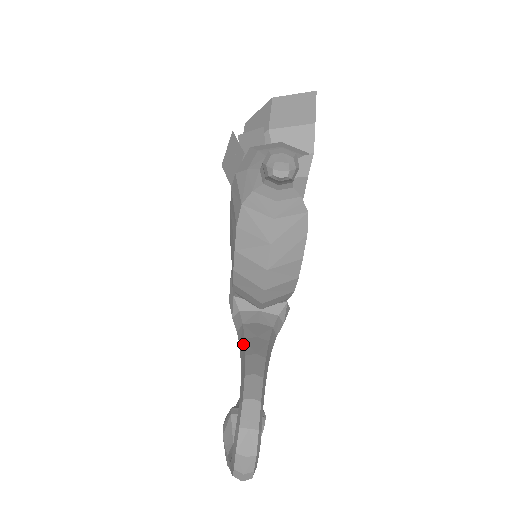
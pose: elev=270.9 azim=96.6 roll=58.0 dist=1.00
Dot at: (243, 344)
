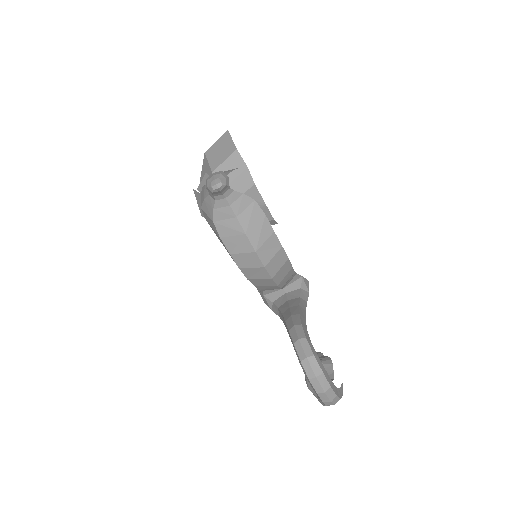
Dot at: (283, 318)
